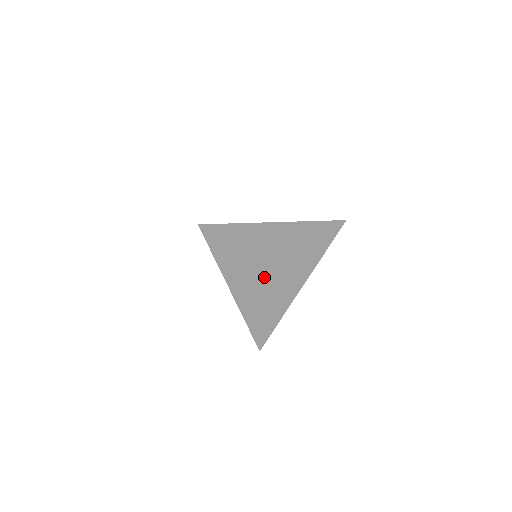
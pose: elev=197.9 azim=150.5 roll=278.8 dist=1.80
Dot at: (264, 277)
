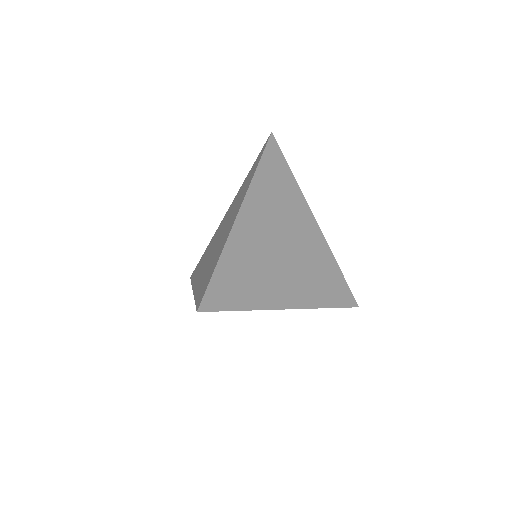
Dot at: occluded
